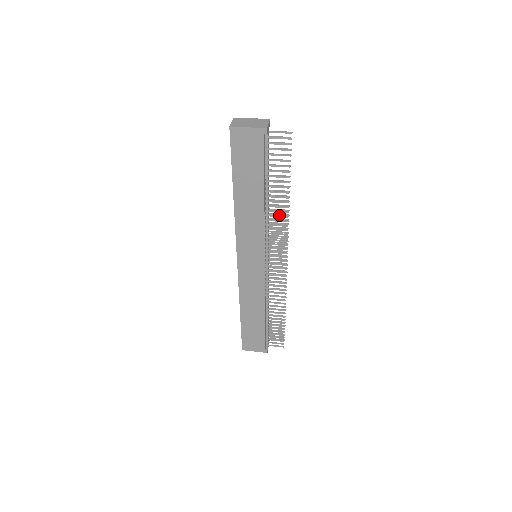
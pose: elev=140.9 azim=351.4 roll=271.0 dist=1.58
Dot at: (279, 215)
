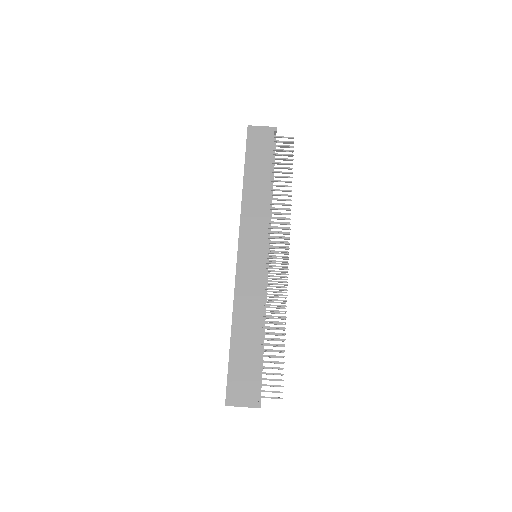
Dot at: (283, 204)
